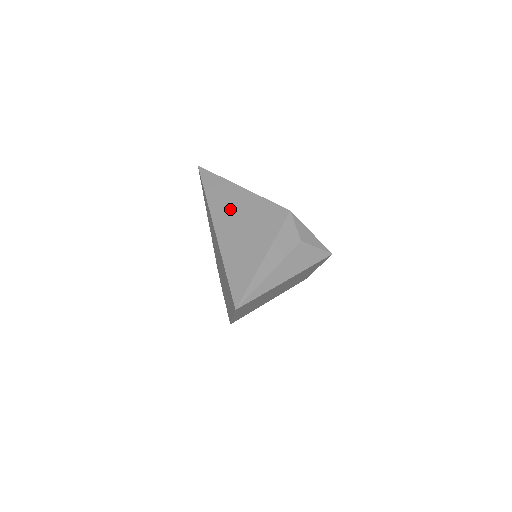
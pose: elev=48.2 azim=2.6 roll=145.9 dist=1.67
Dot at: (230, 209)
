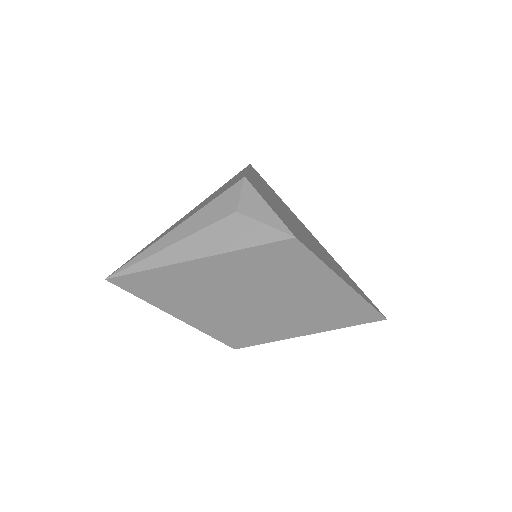
Dot at: occluded
